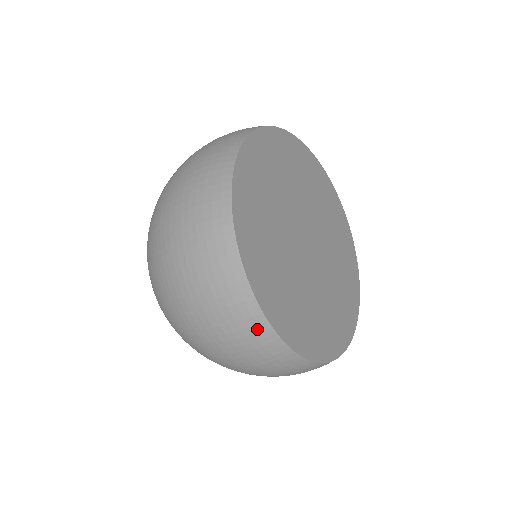
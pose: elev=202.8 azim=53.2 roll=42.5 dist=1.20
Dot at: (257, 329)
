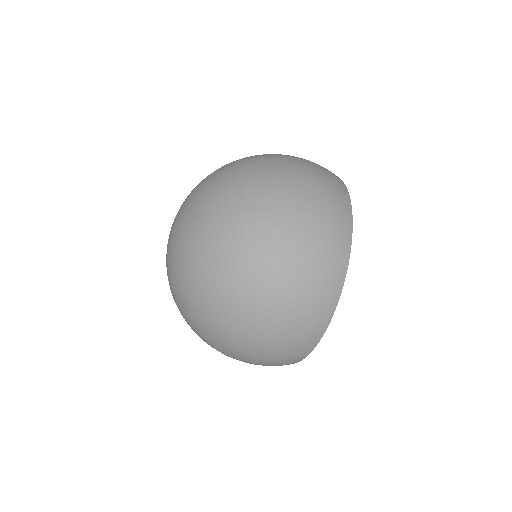
Dot at: (342, 250)
